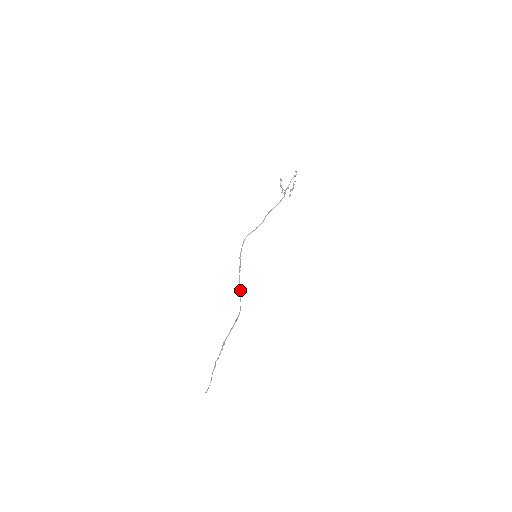
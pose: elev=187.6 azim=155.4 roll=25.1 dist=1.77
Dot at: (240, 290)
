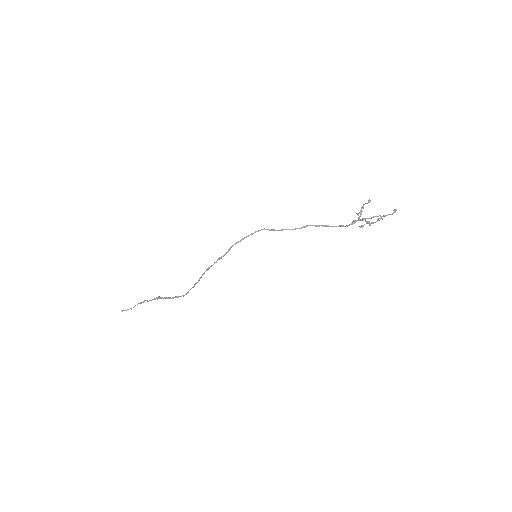
Dot at: occluded
